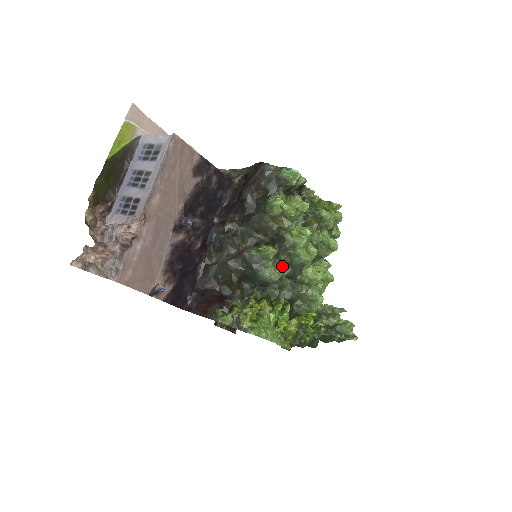
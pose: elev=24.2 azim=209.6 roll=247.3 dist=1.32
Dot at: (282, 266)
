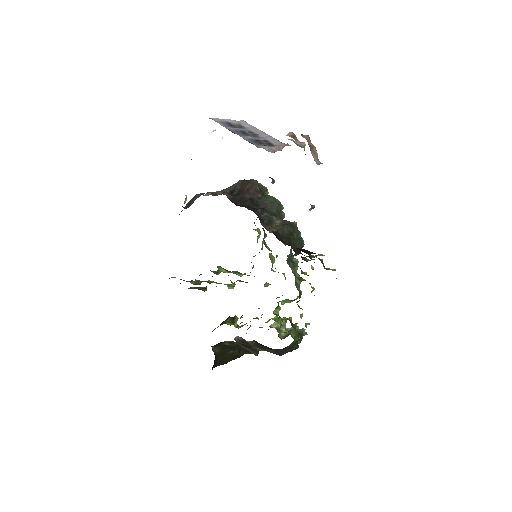
Dot at: occluded
